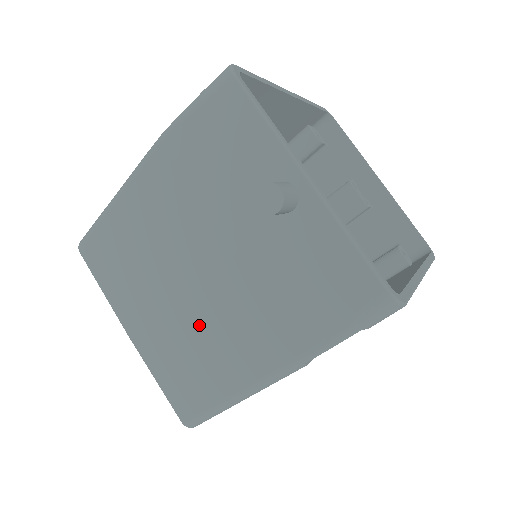
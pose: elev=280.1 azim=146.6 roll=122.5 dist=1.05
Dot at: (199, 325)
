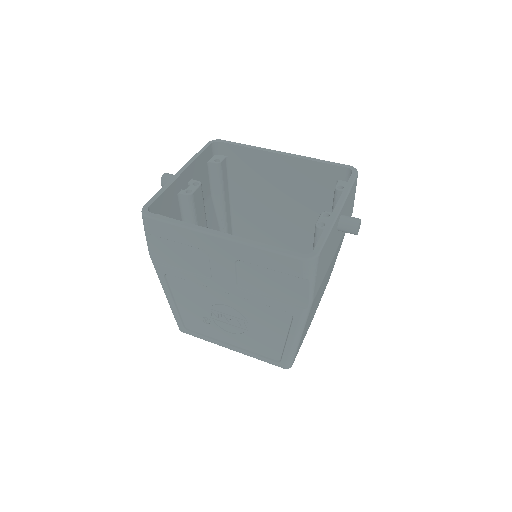
Dot at: occluded
